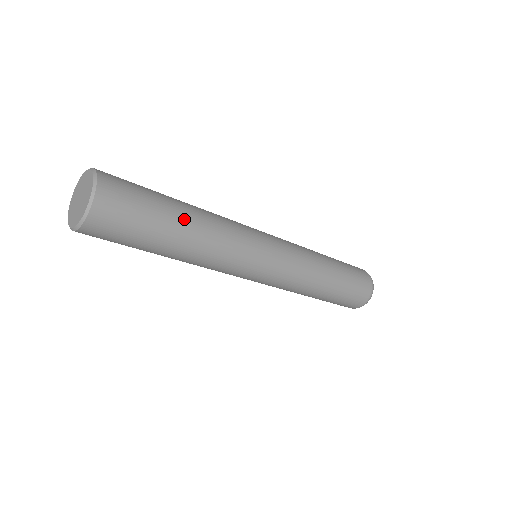
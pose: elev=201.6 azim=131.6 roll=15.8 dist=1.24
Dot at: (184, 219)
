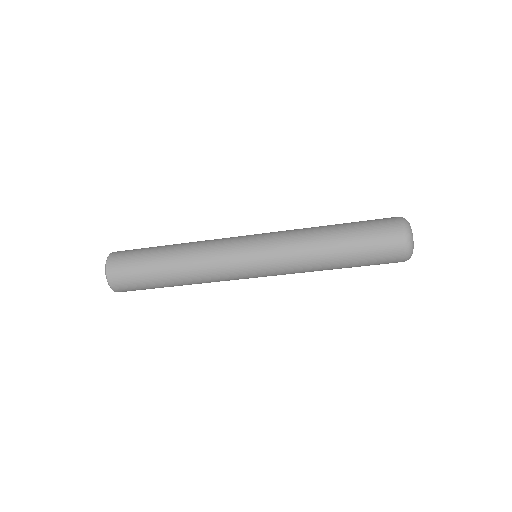
Dot at: (169, 246)
